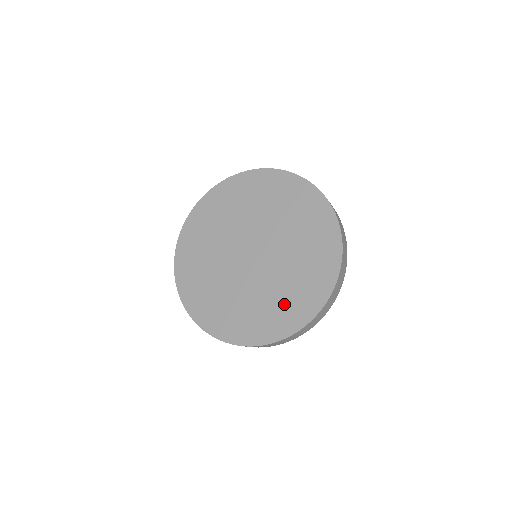
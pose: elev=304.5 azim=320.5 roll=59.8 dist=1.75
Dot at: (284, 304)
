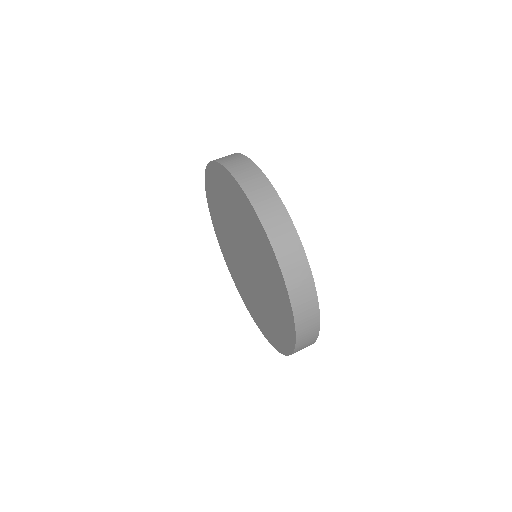
Dot at: (259, 314)
